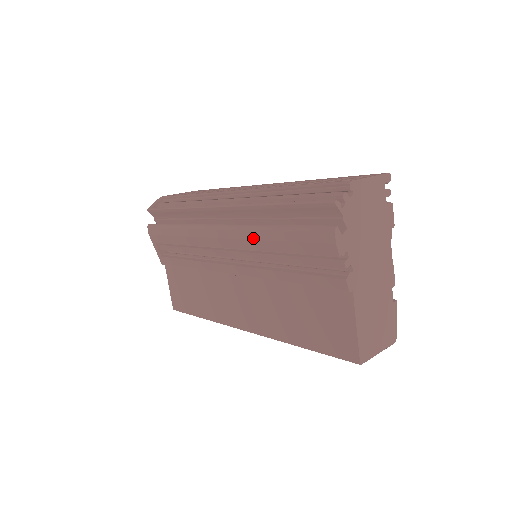
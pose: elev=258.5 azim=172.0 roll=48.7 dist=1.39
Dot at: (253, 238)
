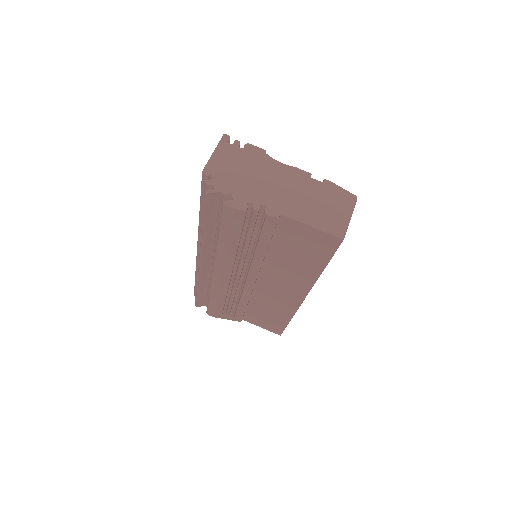
Dot at: (224, 256)
